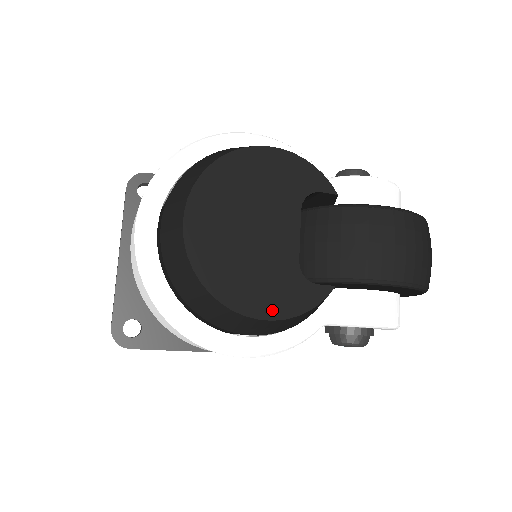
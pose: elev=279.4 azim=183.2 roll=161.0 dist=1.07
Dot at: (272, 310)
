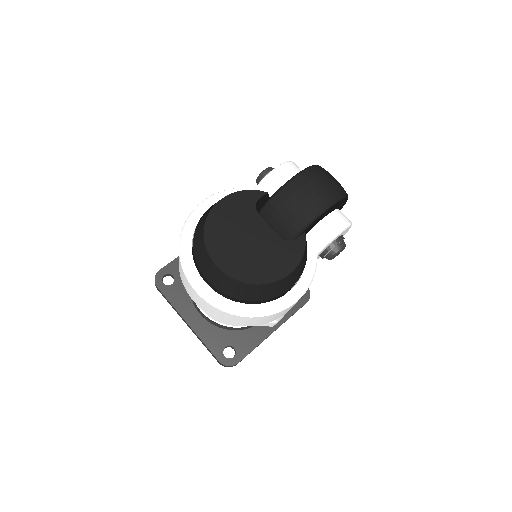
Dot at: (288, 267)
